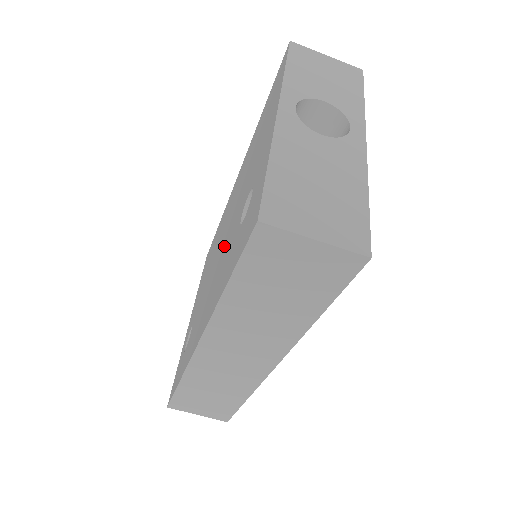
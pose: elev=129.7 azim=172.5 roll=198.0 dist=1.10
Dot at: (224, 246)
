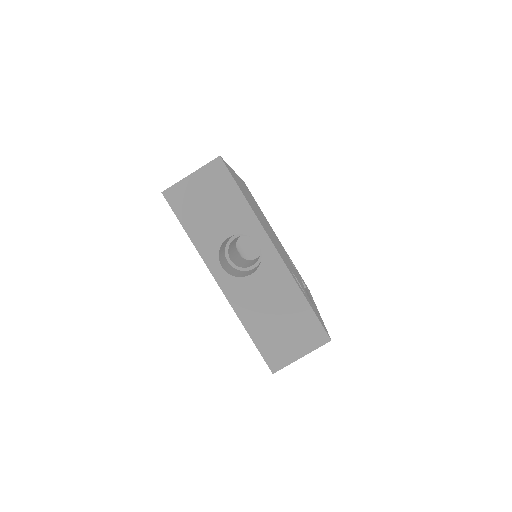
Dot at: occluded
